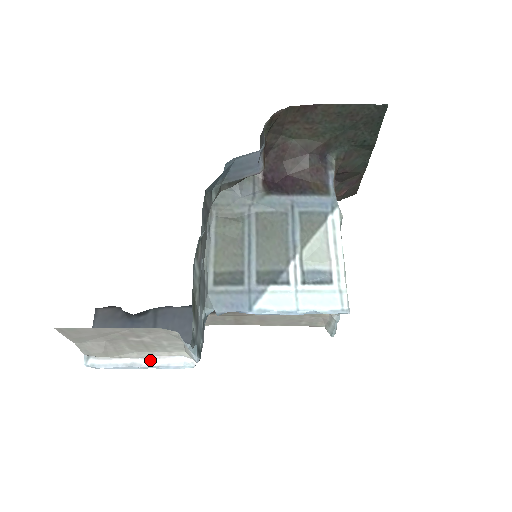
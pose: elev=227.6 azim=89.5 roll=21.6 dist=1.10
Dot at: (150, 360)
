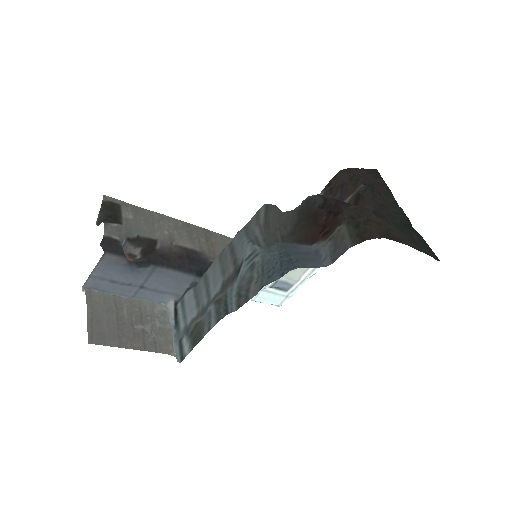
Dot at: (136, 301)
